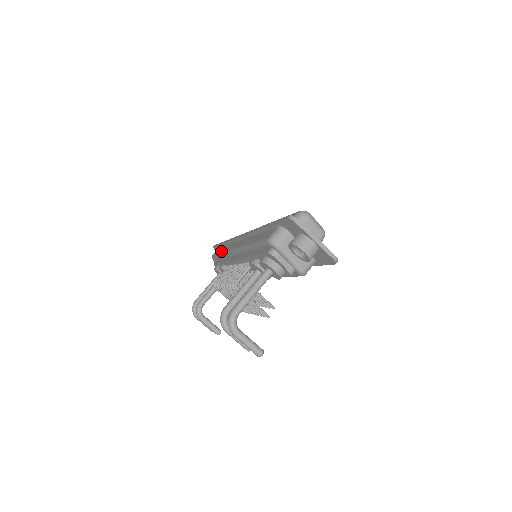
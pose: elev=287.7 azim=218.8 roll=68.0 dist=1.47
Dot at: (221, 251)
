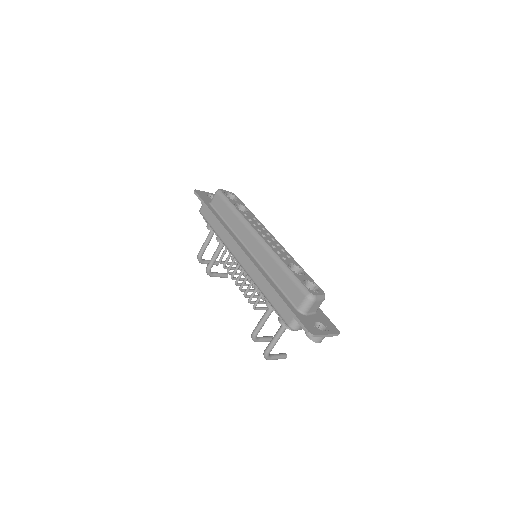
Dot at: (215, 230)
